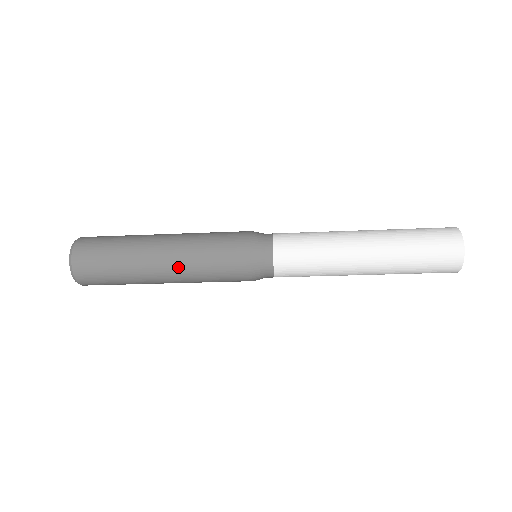
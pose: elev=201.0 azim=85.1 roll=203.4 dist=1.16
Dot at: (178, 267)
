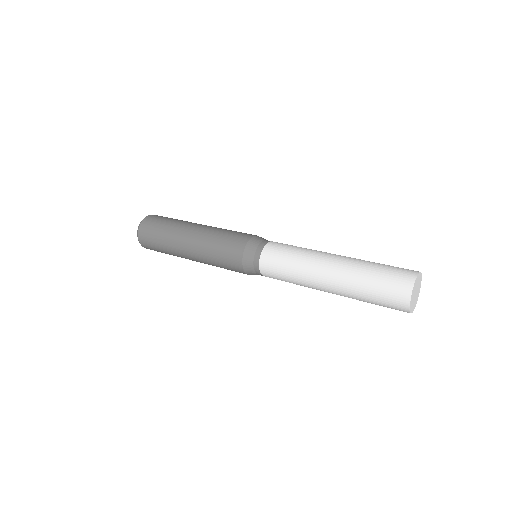
Dot at: occluded
